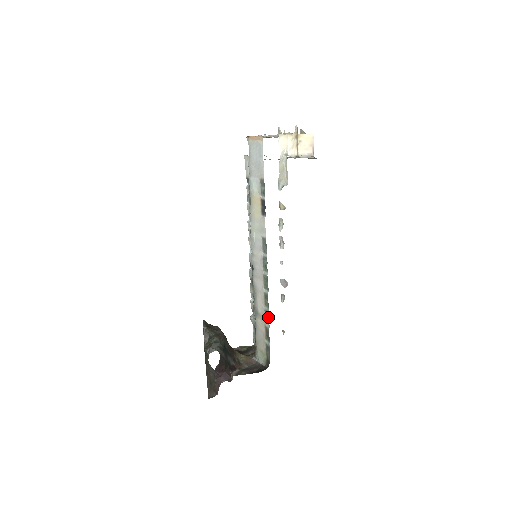
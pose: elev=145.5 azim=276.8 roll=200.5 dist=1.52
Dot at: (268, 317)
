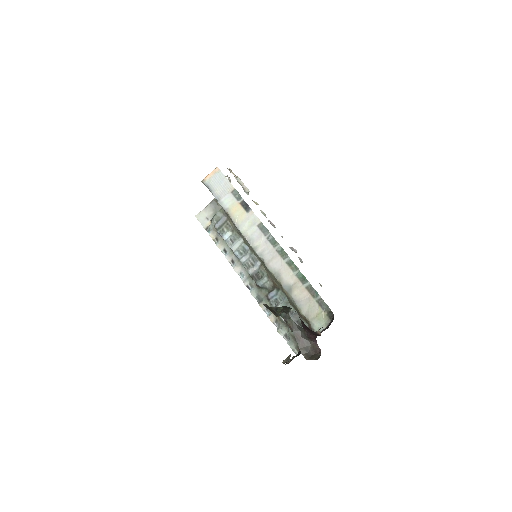
Dot at: (303, 276)
